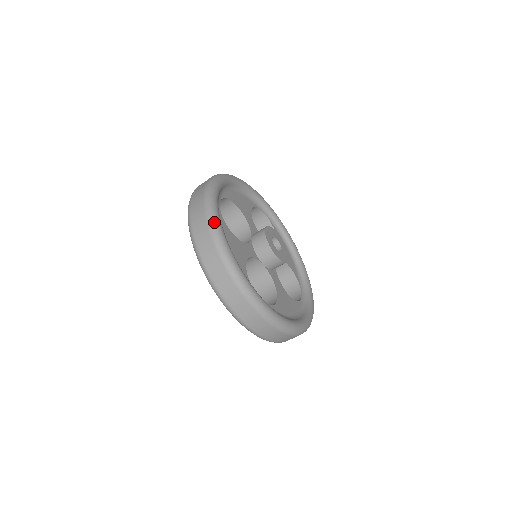
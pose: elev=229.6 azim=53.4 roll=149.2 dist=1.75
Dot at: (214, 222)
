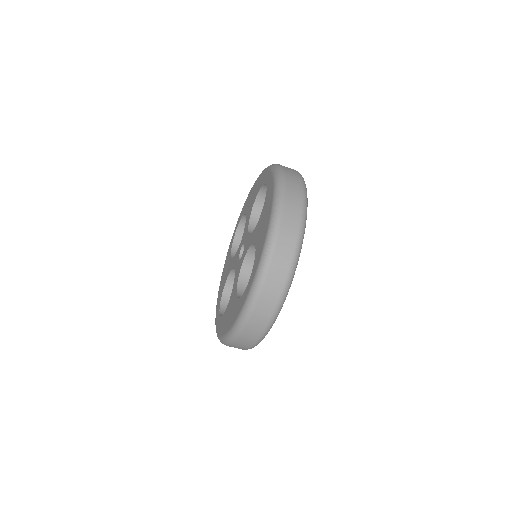
Dot at: (307, 201)
